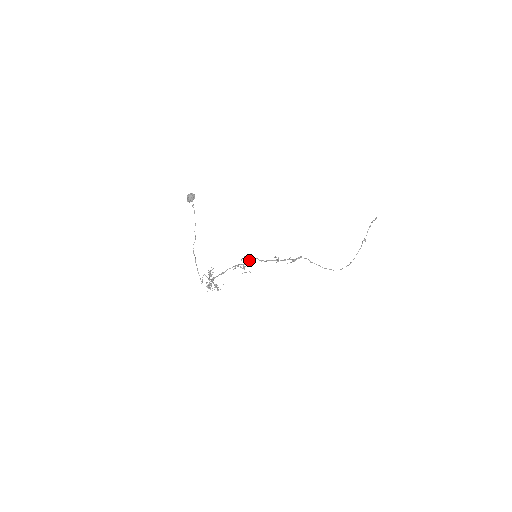
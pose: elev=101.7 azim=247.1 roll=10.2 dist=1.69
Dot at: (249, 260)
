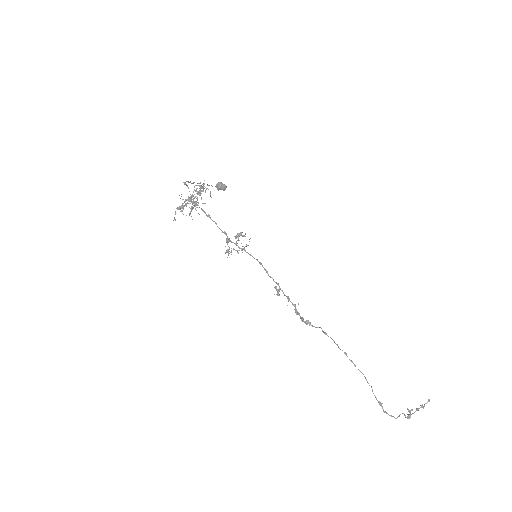
Dot at: (247, 245)
